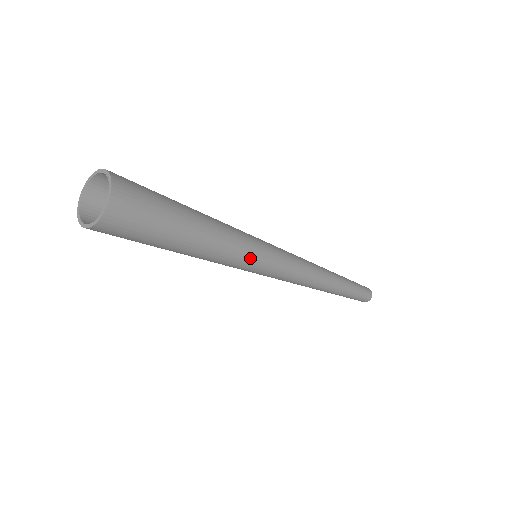
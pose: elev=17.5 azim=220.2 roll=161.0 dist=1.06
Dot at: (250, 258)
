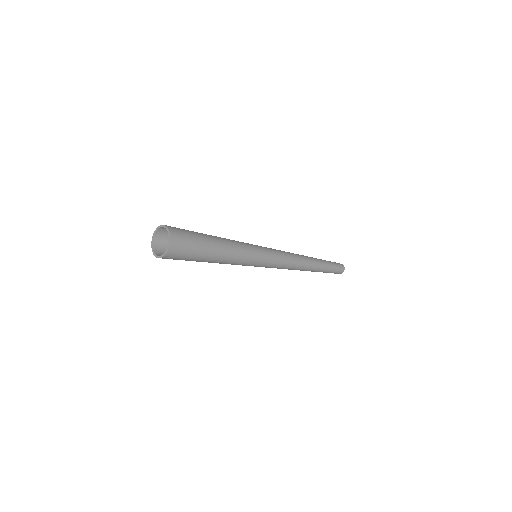
Dot at: (251, 259)
